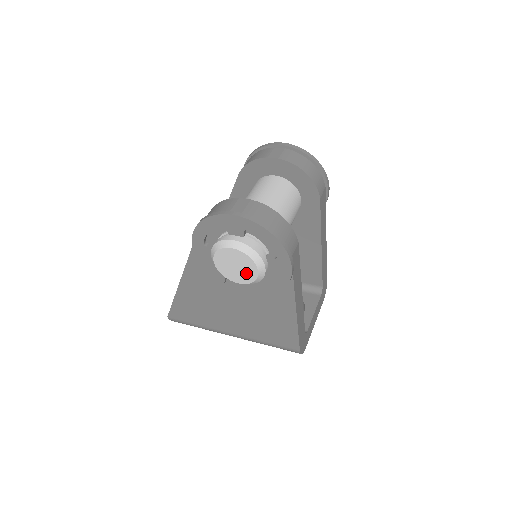
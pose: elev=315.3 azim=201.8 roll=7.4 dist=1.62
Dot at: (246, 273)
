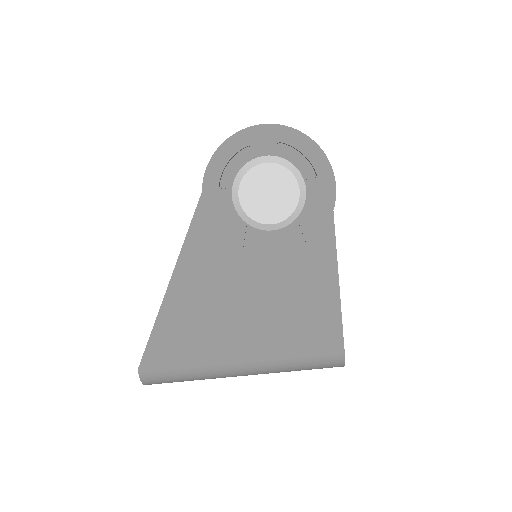
Dot at: (283, 201)
